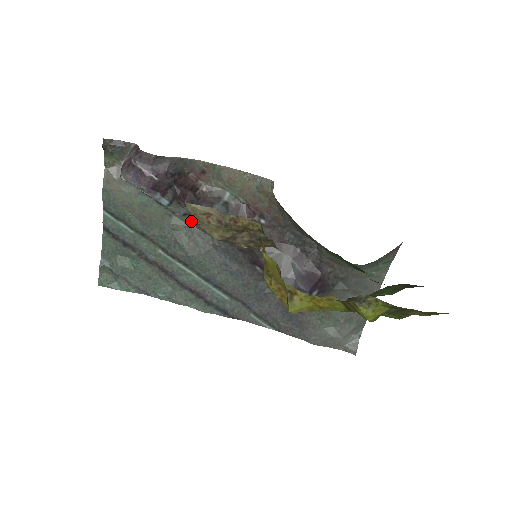
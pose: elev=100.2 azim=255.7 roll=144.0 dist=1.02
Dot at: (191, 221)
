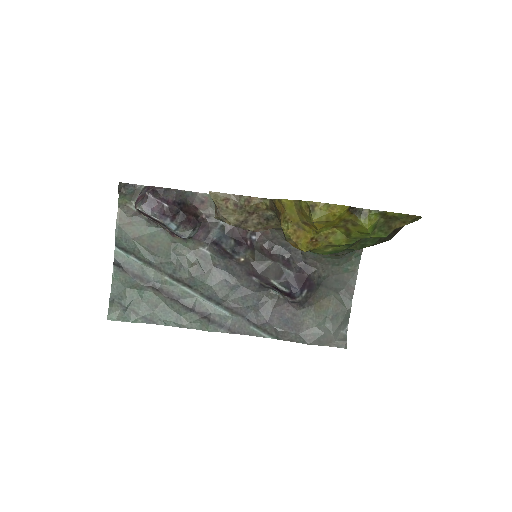
Dot at: (194, 245)
